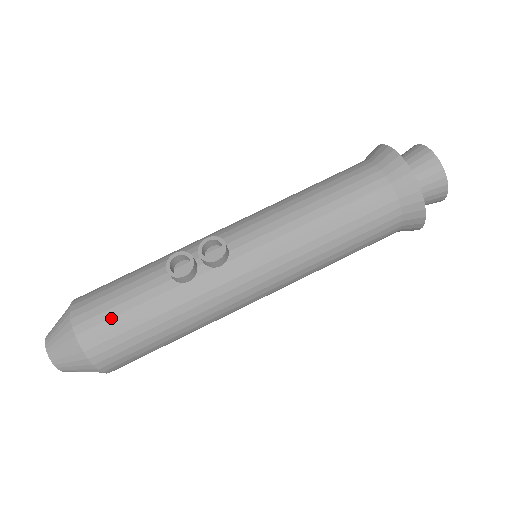
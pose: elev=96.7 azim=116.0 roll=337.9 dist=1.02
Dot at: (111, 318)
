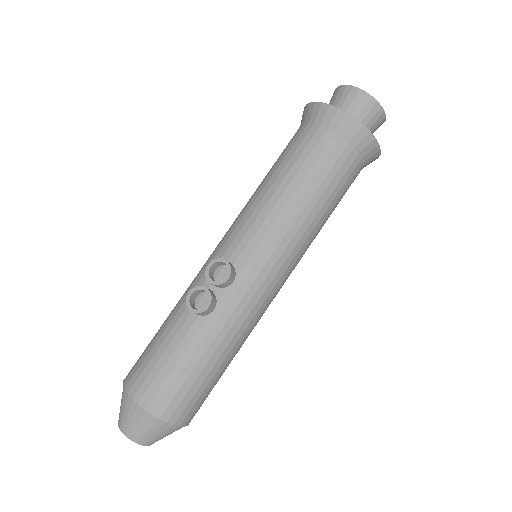
Dot at: (166, 377)
